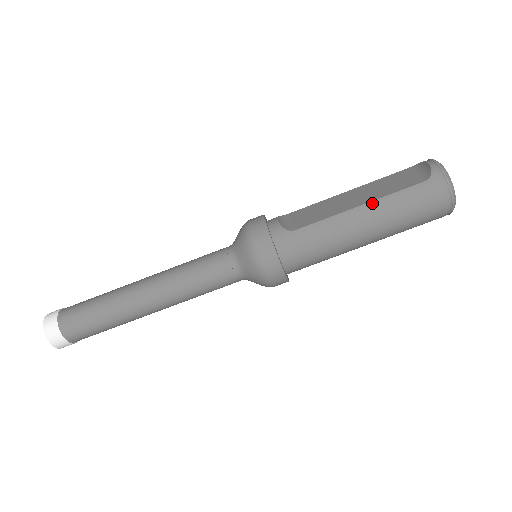
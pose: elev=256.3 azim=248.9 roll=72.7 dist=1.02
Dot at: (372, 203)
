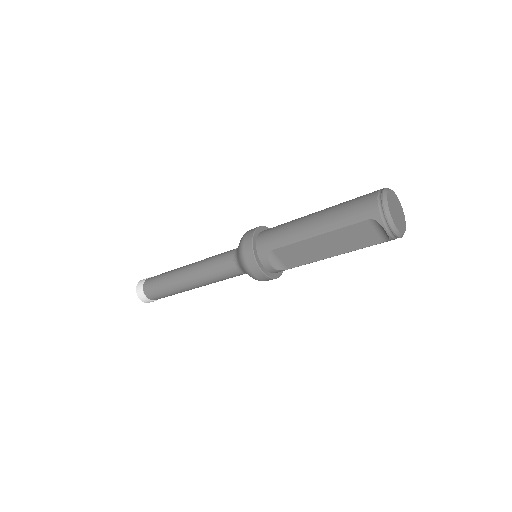
Dot at: occluded
